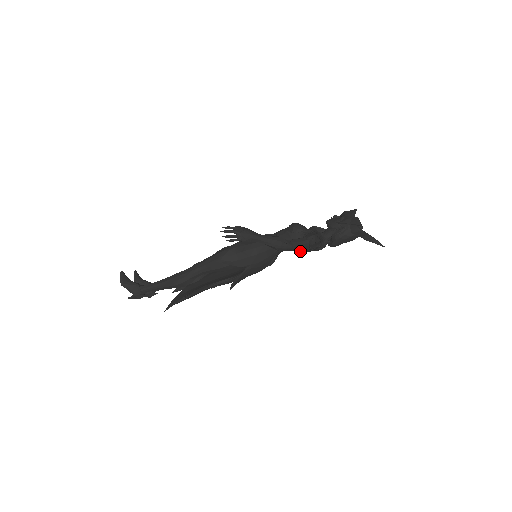
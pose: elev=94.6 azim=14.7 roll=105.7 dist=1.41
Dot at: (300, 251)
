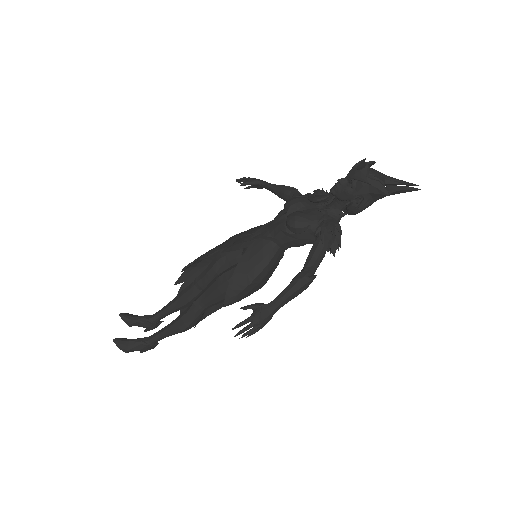
Dot at: occluded
